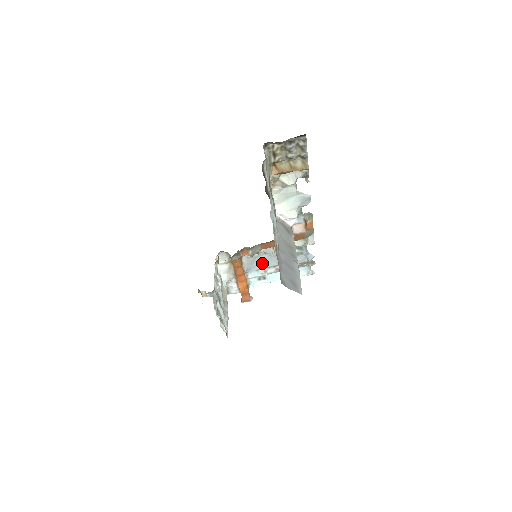
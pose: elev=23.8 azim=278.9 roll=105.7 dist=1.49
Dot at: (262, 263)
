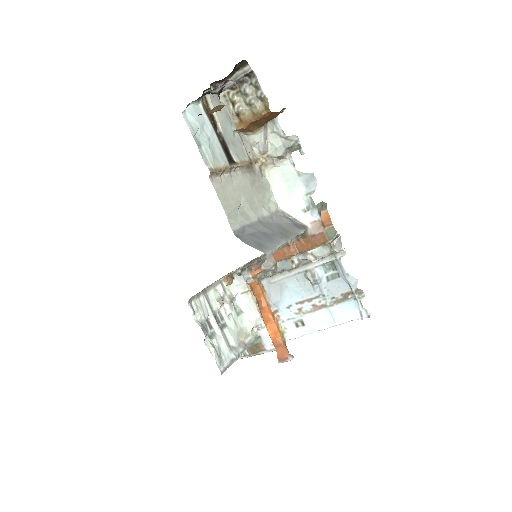
Dot at: (291, 294)
